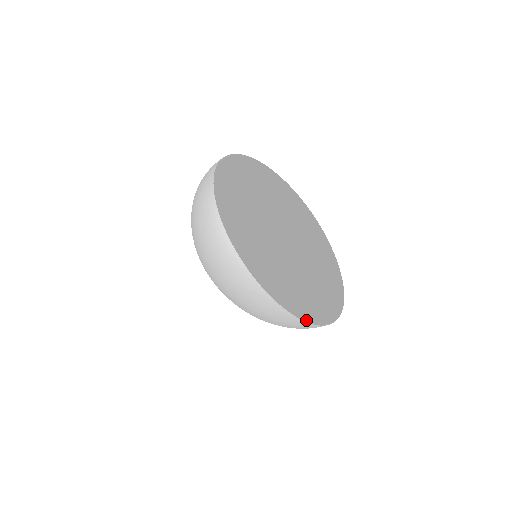
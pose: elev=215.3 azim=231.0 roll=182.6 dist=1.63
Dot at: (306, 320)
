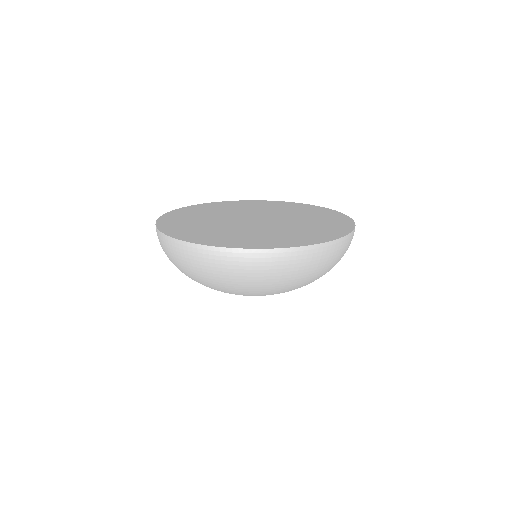
Dot at: occluded
